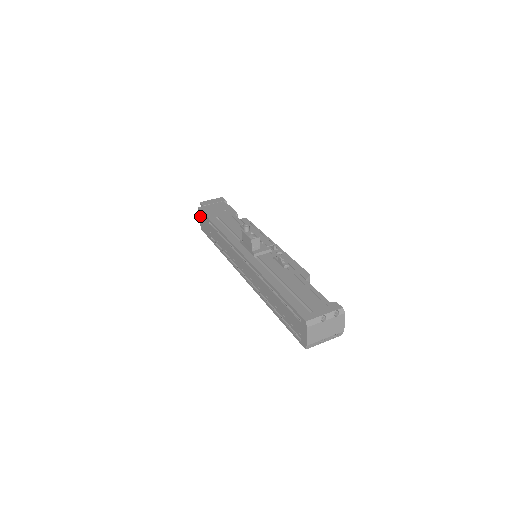
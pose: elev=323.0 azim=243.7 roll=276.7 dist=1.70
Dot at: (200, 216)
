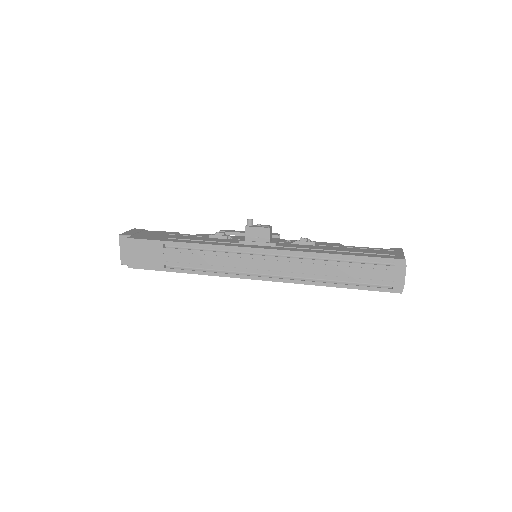
Dot at: (132, 248)
